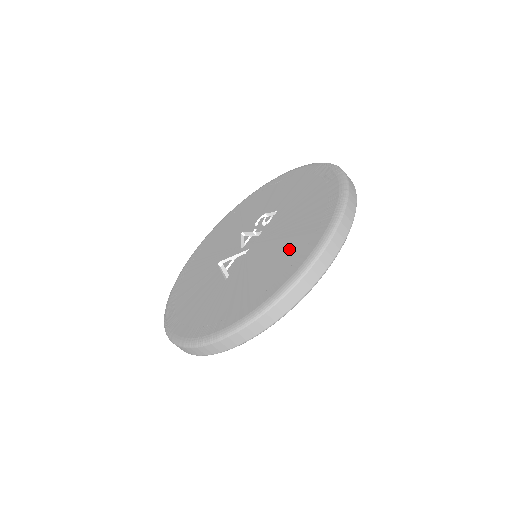
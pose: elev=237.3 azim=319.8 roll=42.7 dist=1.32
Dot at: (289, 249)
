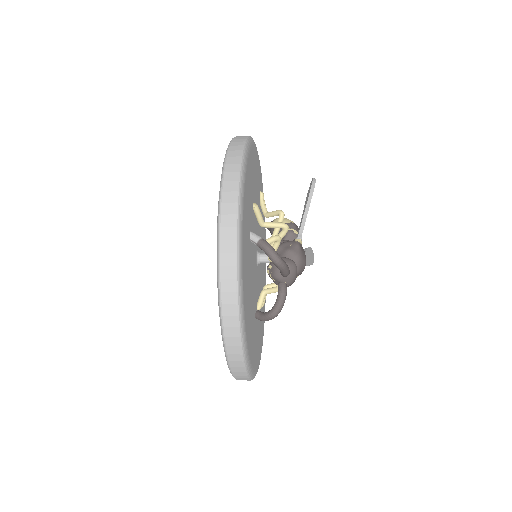
Dot at: occluded
